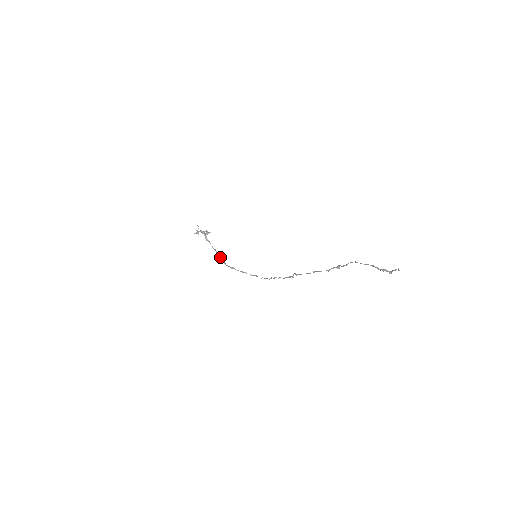
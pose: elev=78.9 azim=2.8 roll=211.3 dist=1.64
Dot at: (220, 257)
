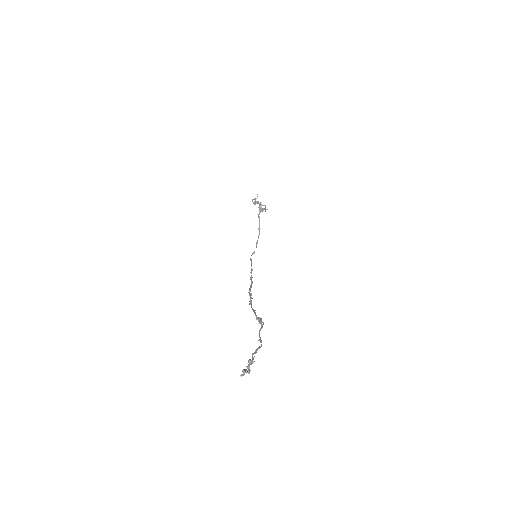
Dot at: (257, 243)
